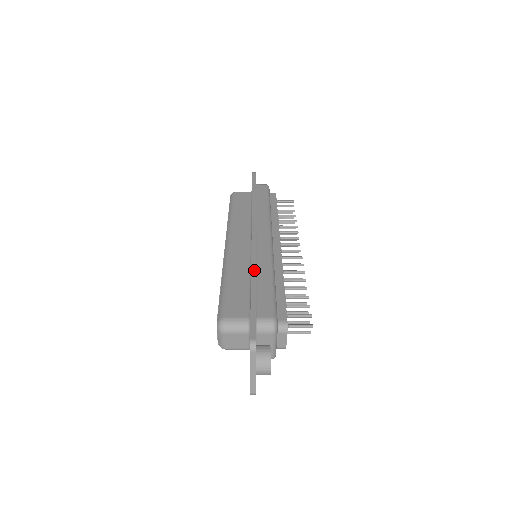
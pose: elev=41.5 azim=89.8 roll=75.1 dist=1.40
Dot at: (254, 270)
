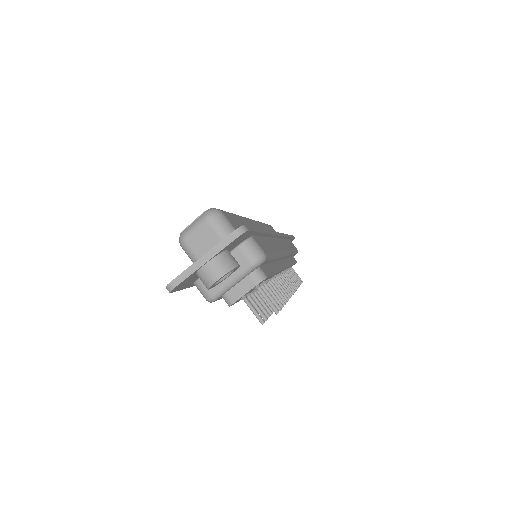
Dot at: occluded
